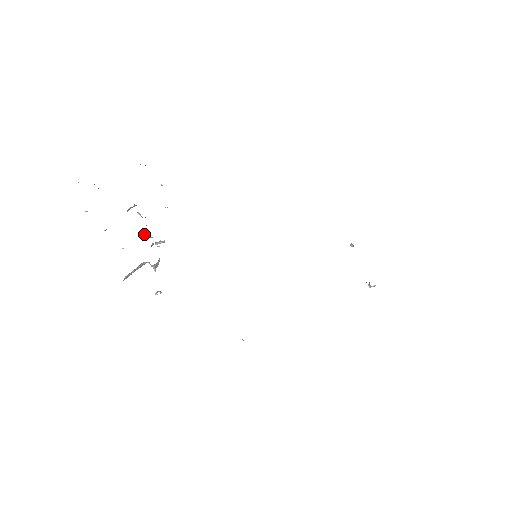
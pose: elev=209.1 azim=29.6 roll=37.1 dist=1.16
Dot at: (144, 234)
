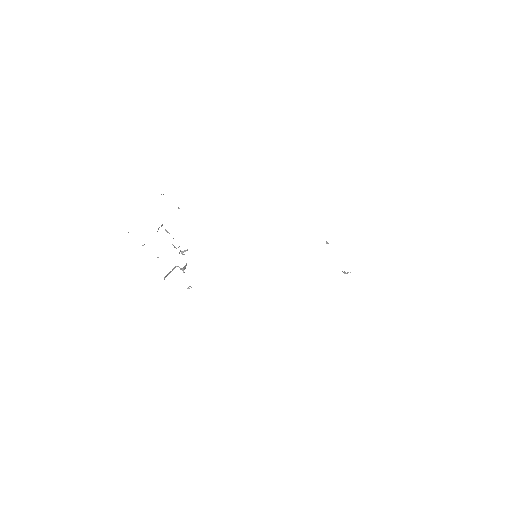
Dot at: occluded
